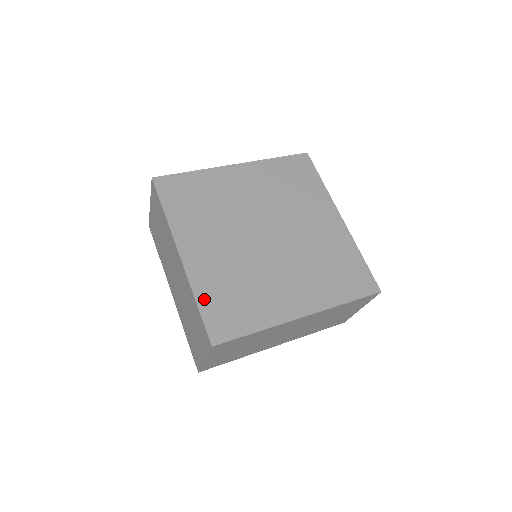
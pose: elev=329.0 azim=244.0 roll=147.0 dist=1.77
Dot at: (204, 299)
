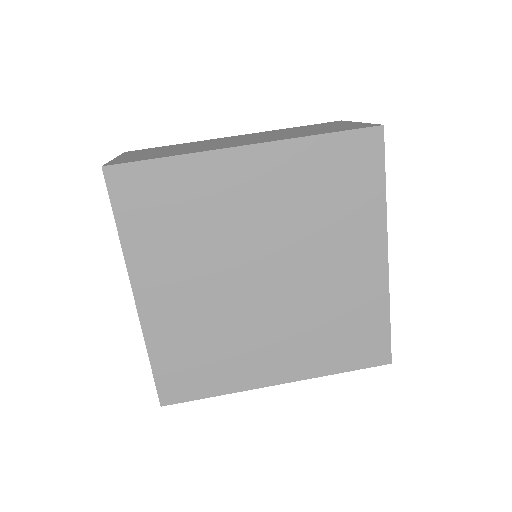
Dot at: (159, 356)
